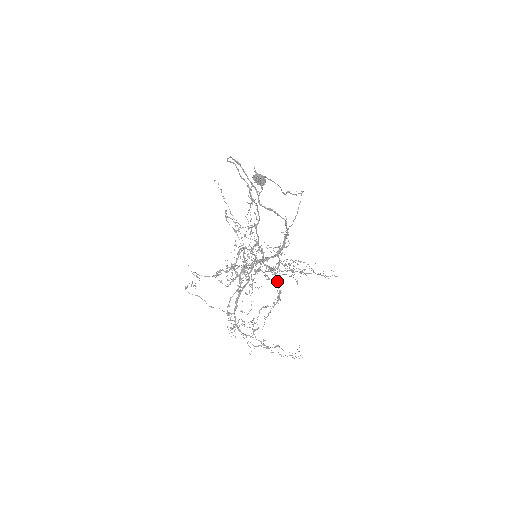
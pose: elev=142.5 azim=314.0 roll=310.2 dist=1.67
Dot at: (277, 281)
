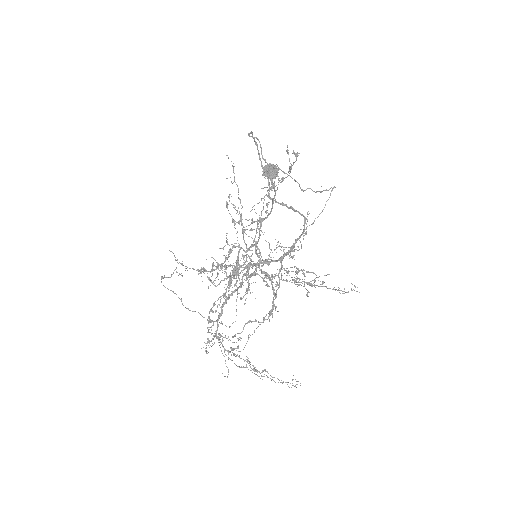
Dot at: (273, 292)
